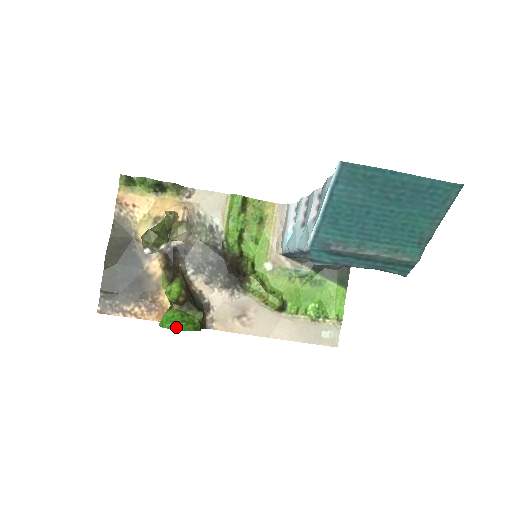
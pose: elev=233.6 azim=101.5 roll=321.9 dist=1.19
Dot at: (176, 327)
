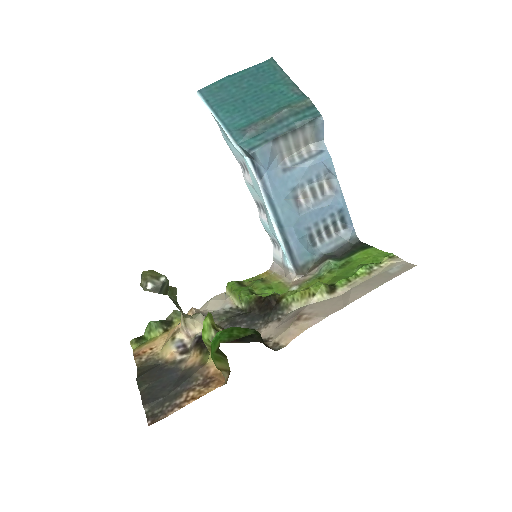
Dot at: (223, 330)
